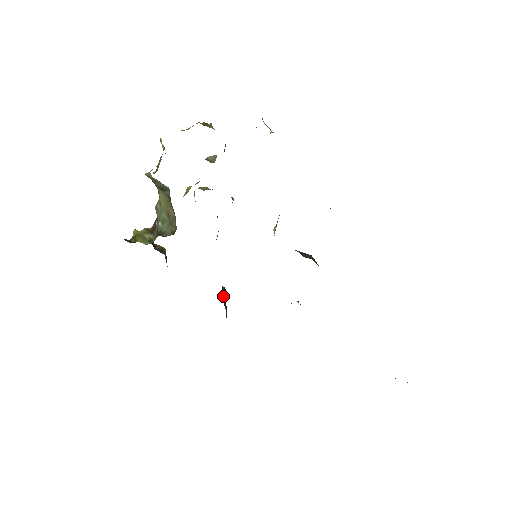
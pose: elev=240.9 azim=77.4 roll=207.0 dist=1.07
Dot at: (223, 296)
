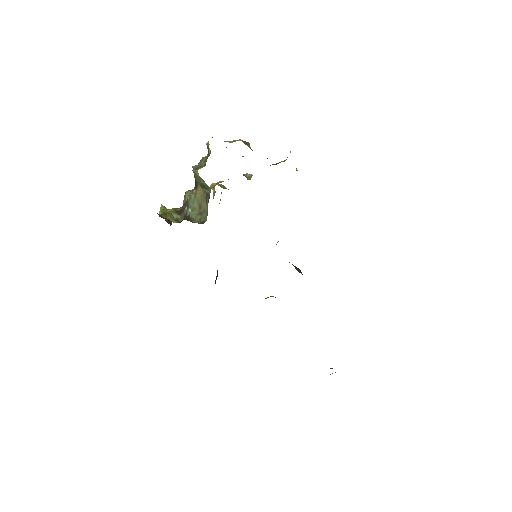
Dot at: (216, 276)
